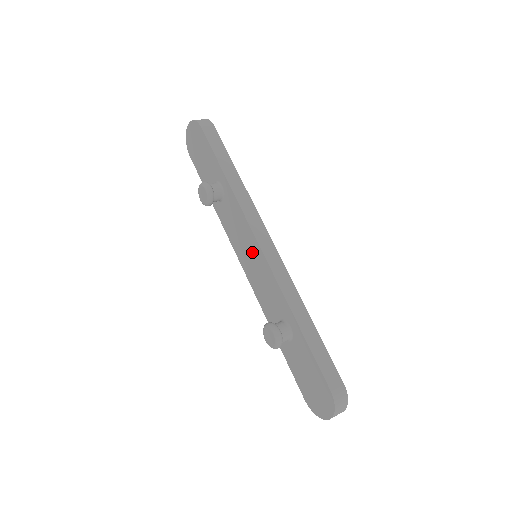
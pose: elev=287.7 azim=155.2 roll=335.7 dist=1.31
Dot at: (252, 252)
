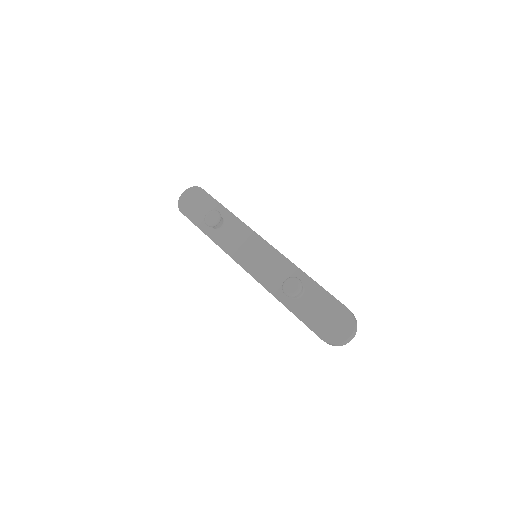
Dot at: (256, 249)
